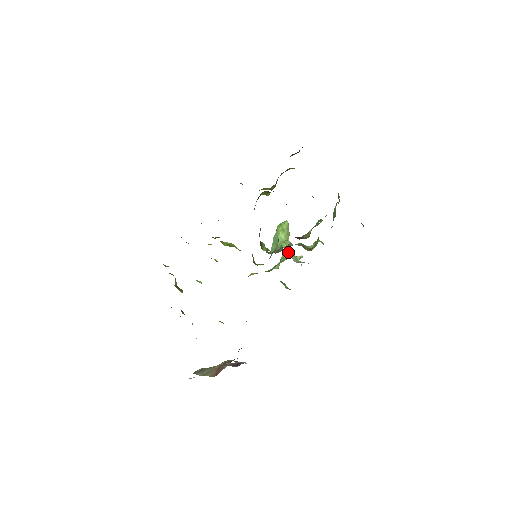
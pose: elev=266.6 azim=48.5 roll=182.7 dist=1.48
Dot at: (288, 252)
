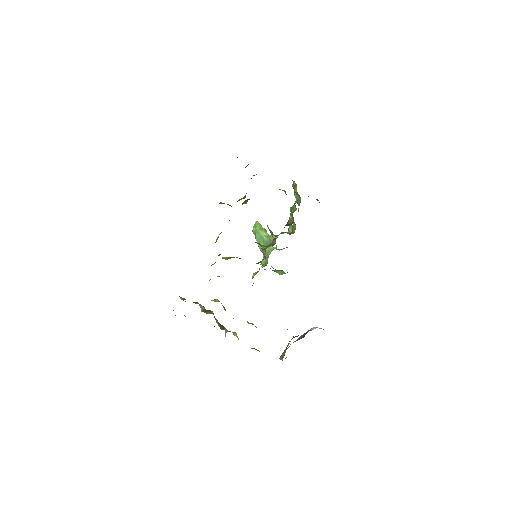
Dot at: occluded
